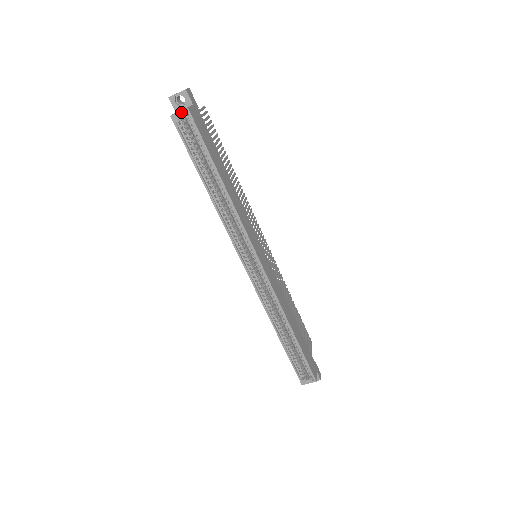
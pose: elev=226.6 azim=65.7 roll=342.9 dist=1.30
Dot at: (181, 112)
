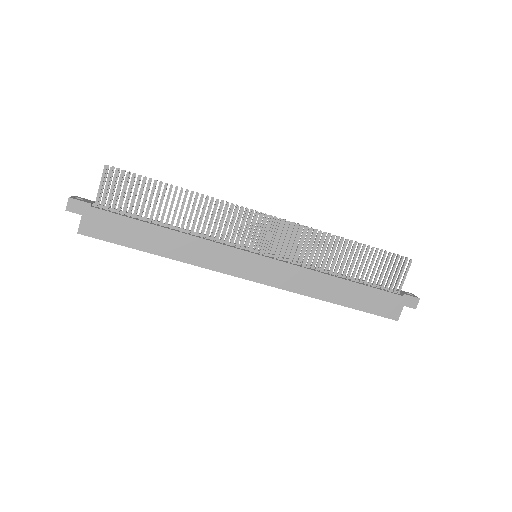
Dot at: (80, 232)
